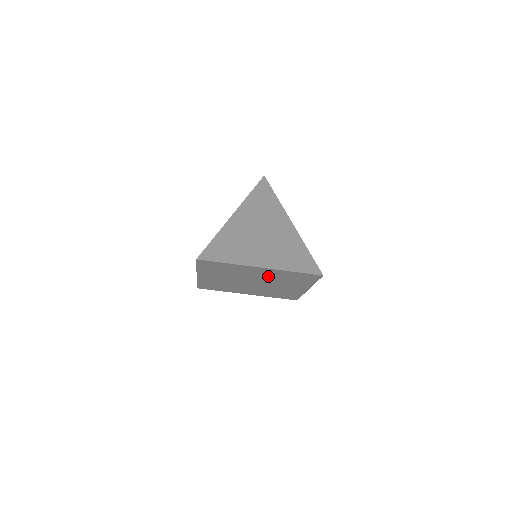
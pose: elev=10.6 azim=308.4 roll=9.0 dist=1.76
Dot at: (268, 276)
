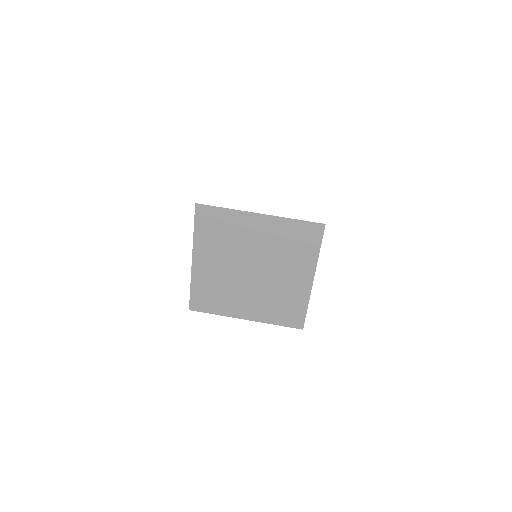
Dot at: (268, 242)
